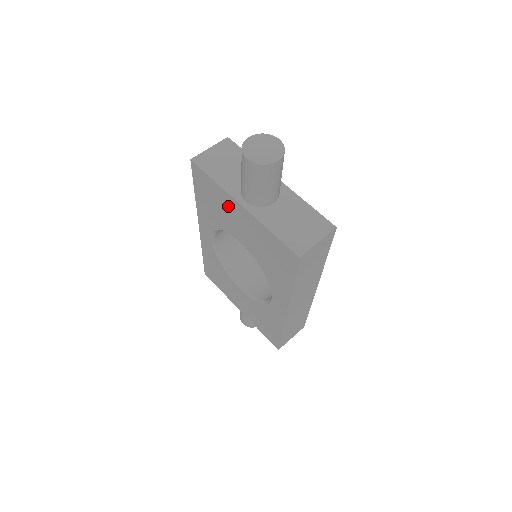
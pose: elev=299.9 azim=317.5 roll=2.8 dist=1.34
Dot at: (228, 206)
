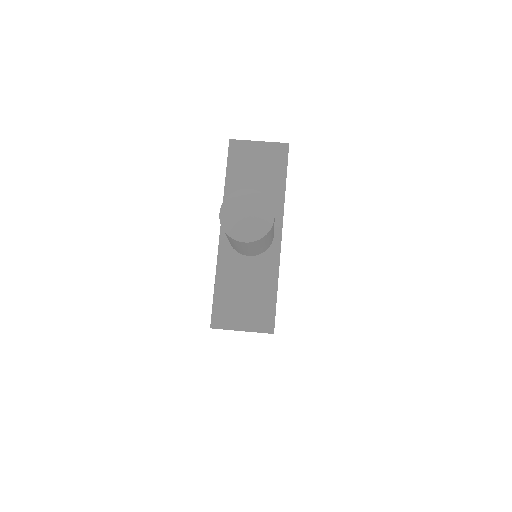
Dot at: occluded
